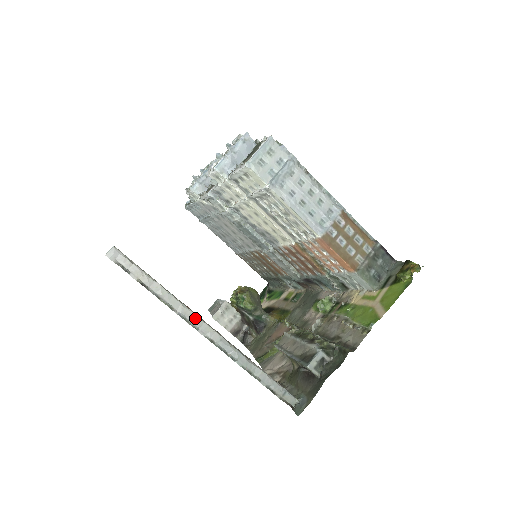
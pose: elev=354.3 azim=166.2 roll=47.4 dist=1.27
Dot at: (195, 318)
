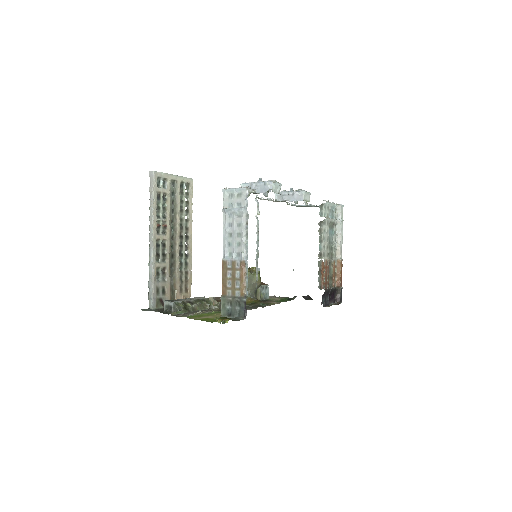
Dot at: (152, 228)
